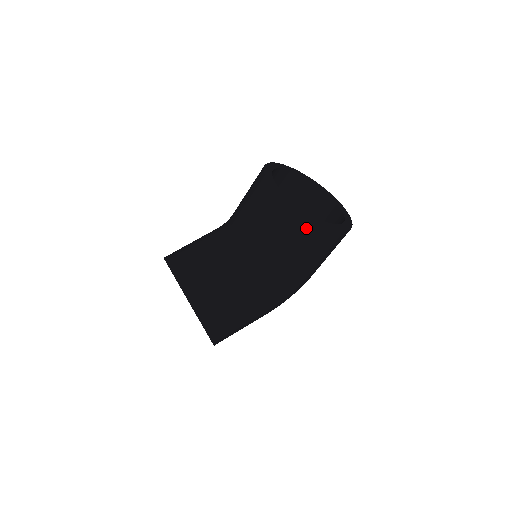
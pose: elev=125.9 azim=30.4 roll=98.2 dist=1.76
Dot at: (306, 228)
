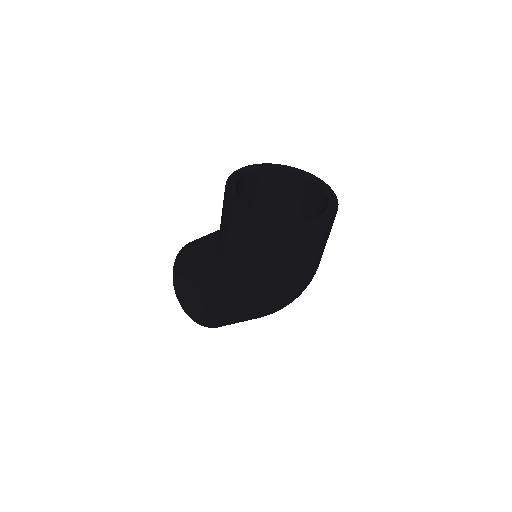
Dot at: (229, 210)
